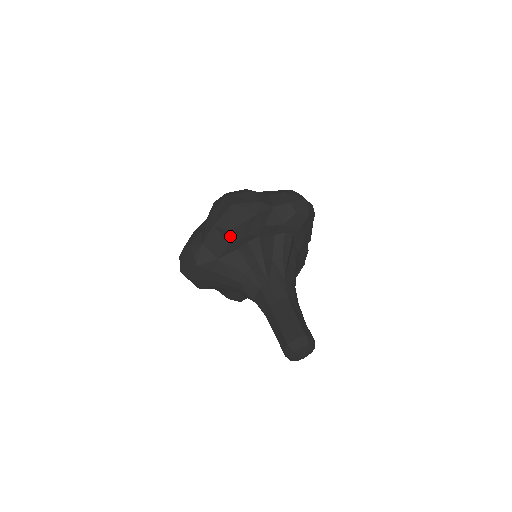
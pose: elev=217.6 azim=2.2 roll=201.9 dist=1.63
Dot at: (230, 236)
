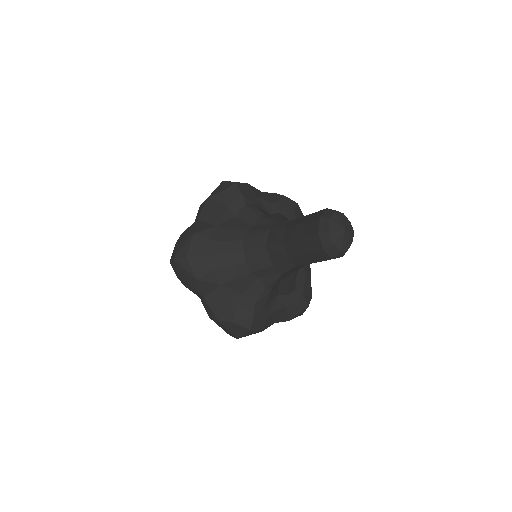
Dot at: (226, 198)
